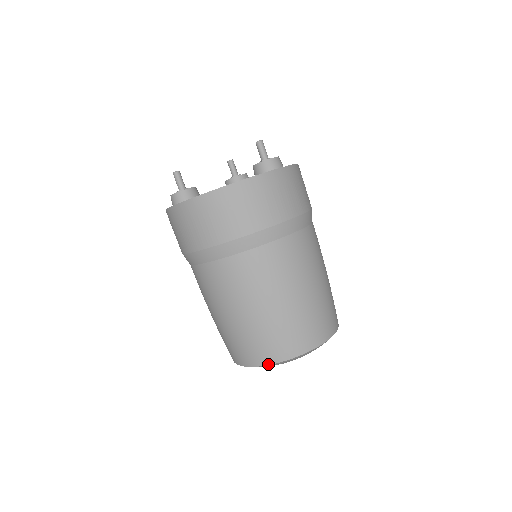
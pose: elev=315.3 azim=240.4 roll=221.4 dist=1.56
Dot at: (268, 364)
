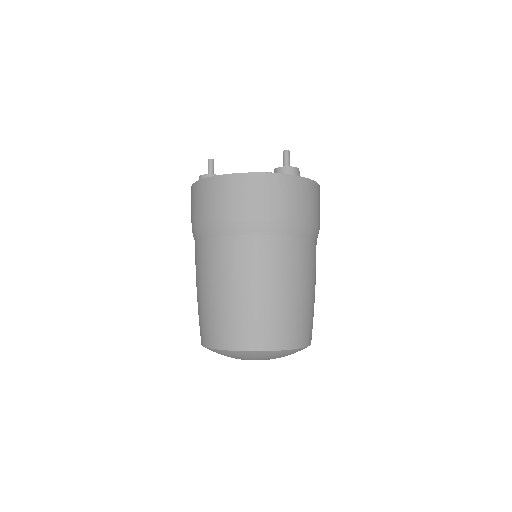
Dot at: (223, 349)
